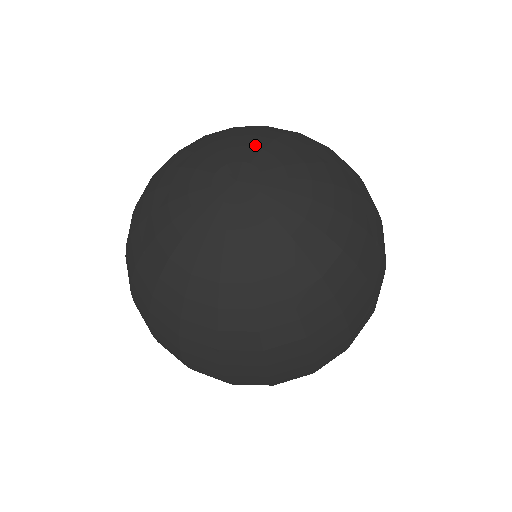
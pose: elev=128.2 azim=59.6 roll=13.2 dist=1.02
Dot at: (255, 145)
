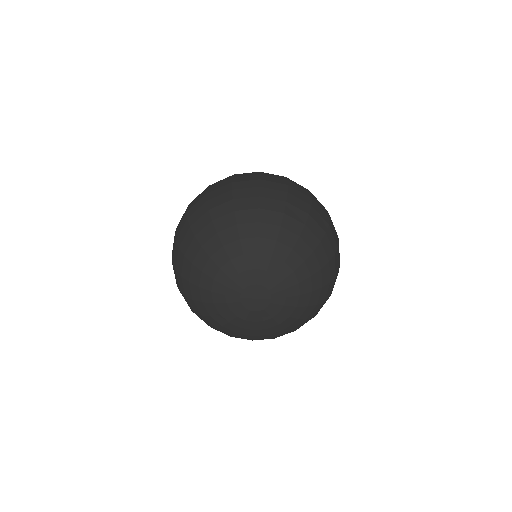
Dot at: (250, 267)
